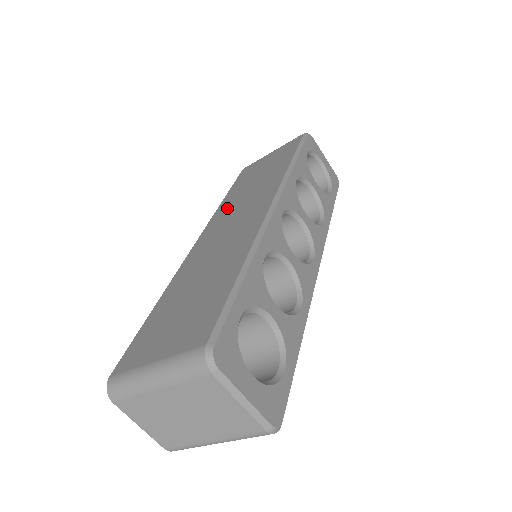
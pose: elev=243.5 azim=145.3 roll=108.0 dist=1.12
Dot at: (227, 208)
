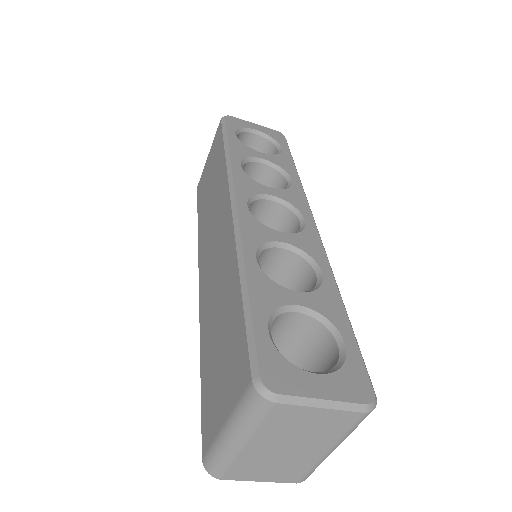
Dot at: (204, 234)
